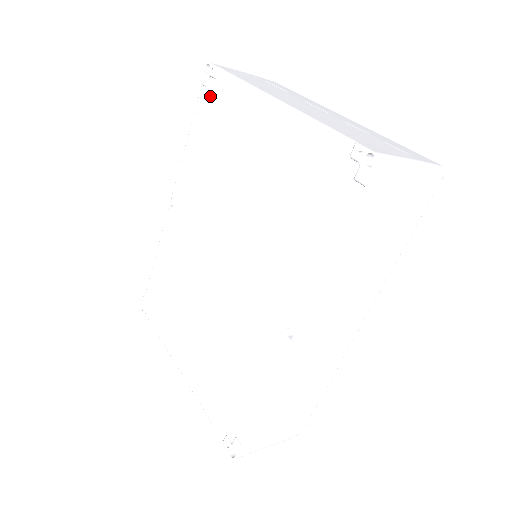
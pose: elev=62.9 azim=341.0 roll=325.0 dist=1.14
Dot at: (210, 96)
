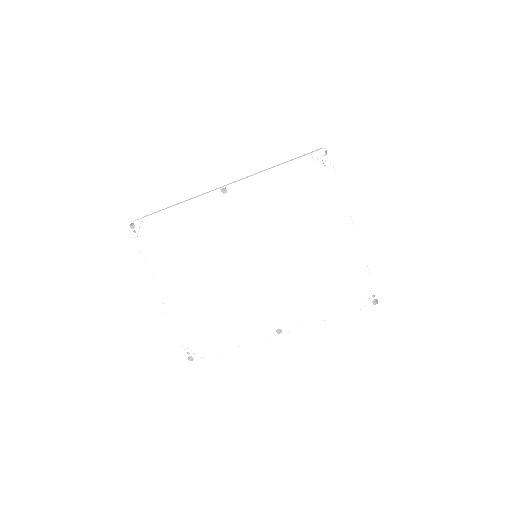
Dot at: (313, 170)
